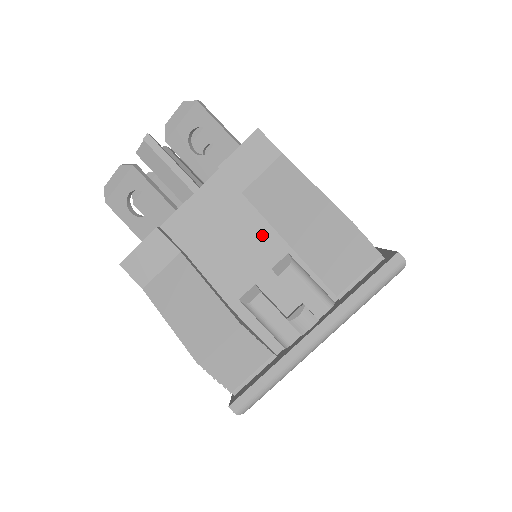
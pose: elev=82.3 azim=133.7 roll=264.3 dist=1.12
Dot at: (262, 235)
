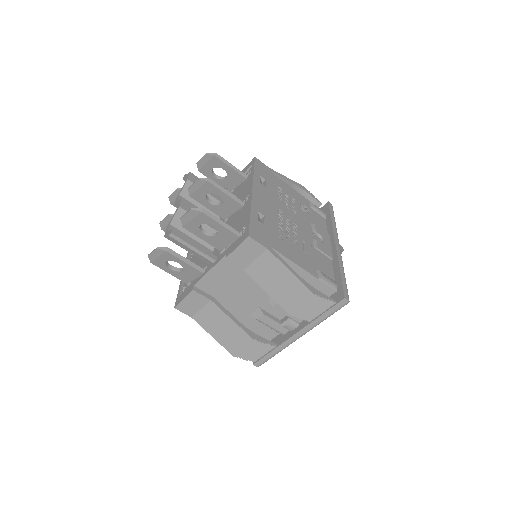
Dot at: occluded
